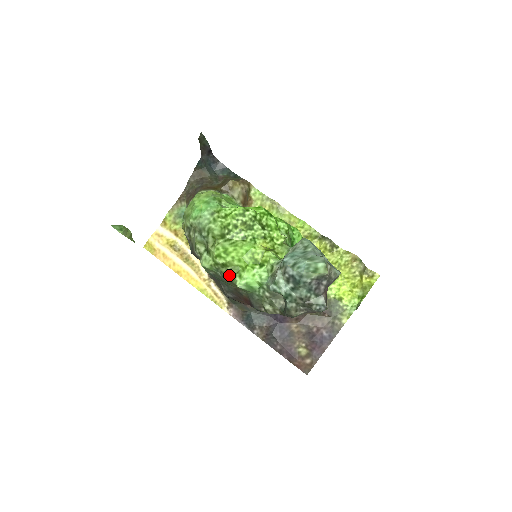
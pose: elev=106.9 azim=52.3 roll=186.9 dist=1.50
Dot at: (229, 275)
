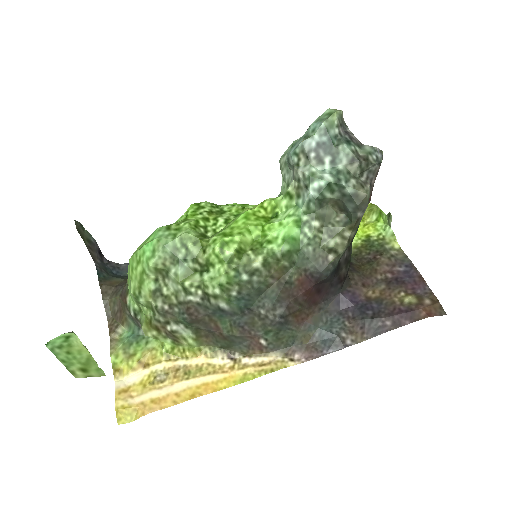
Dot at: (257, 257)
